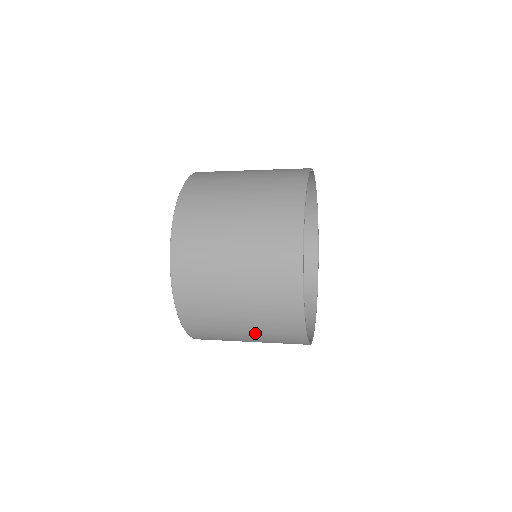
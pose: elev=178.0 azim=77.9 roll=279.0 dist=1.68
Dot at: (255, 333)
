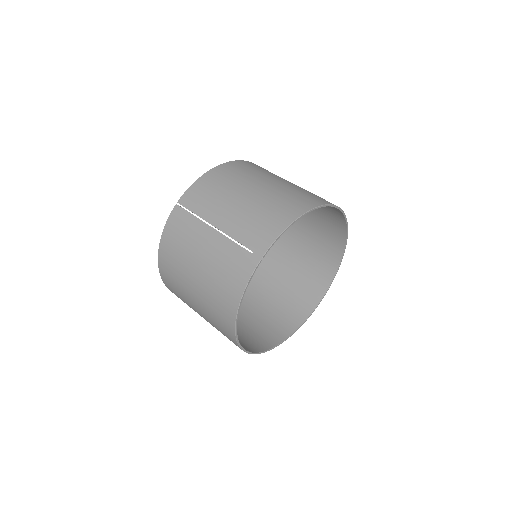
Dot at: (254, 319)
